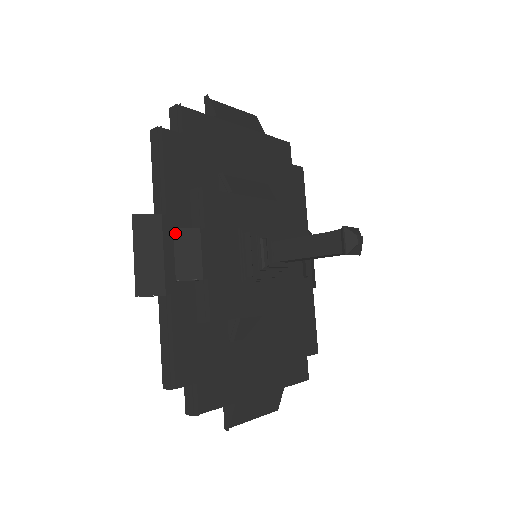
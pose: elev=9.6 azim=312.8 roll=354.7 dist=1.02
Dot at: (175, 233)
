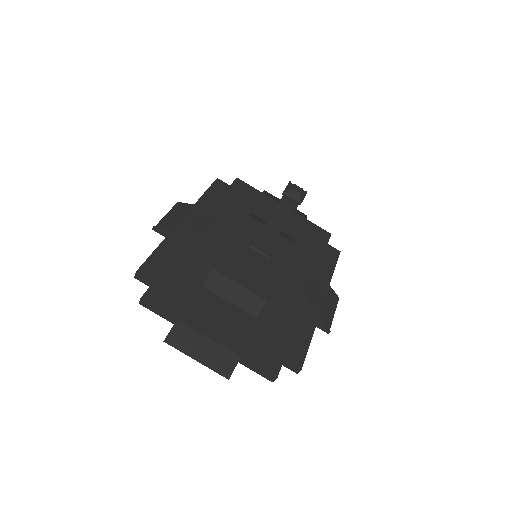
Dot at: (197, 215)
